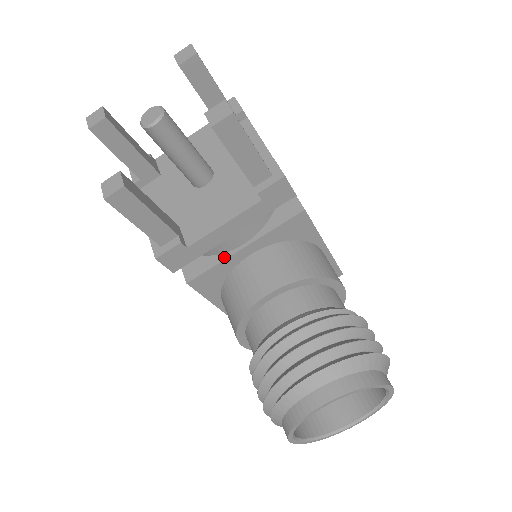
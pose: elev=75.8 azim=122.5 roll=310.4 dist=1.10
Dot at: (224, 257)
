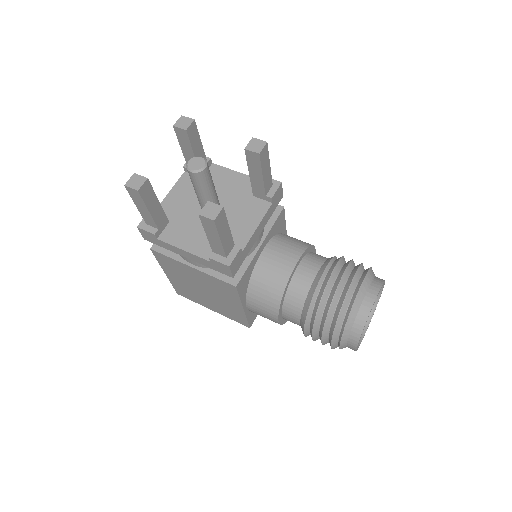
Dot at: (251, 257)
